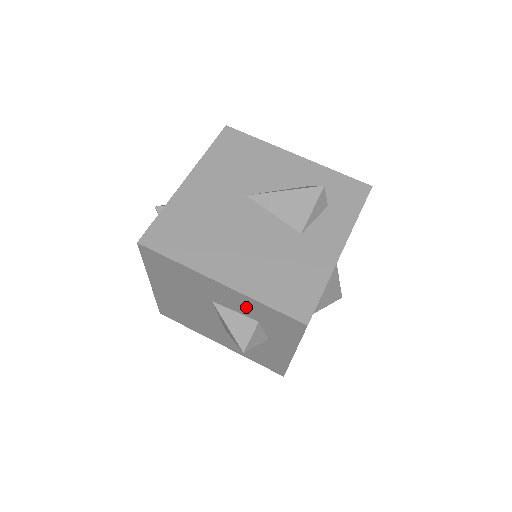
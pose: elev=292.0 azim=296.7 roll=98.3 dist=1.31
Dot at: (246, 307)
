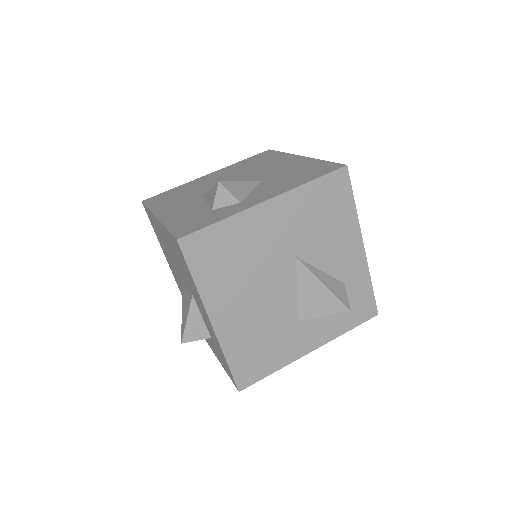
Dot at: (213, 335)
